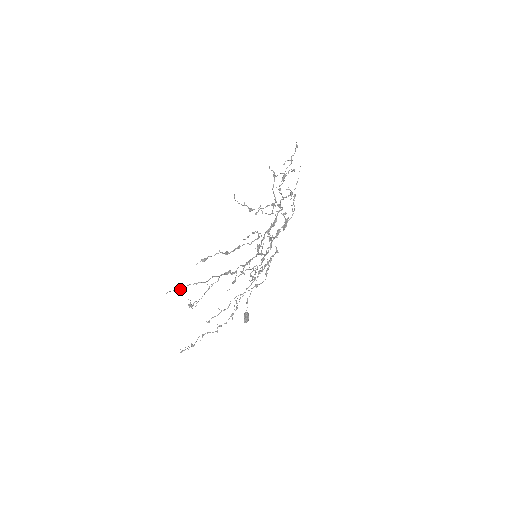
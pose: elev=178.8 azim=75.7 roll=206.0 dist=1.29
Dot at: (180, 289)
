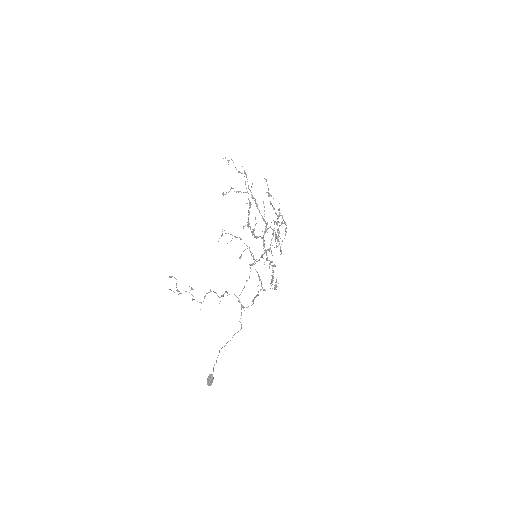
Dot at: (232, 160)
